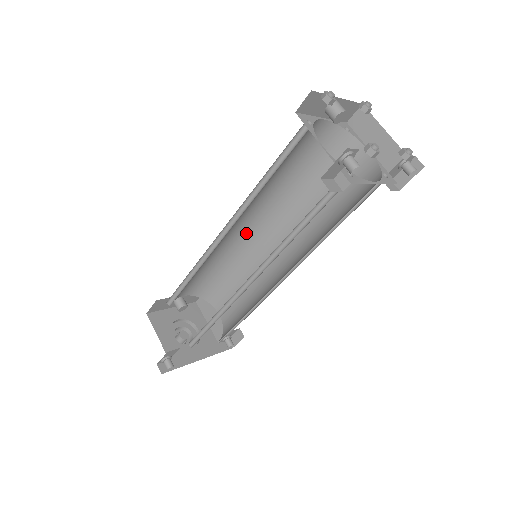
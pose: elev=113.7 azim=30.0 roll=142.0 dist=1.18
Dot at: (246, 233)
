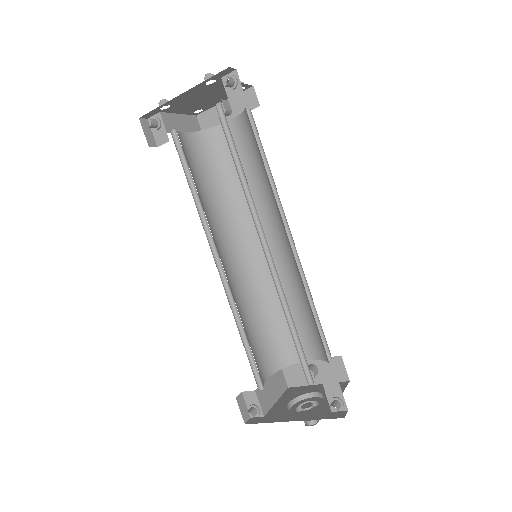
Dot at: (285, 252)
